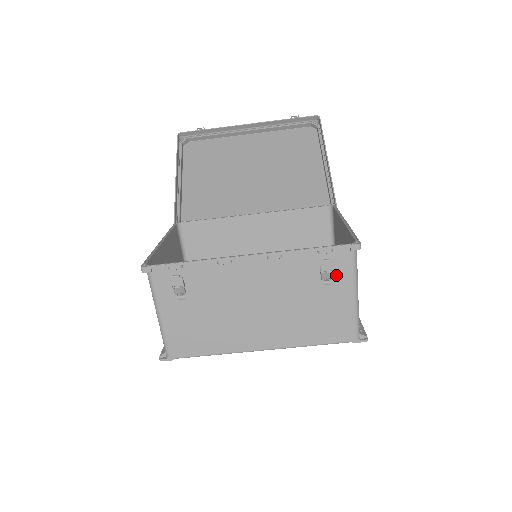
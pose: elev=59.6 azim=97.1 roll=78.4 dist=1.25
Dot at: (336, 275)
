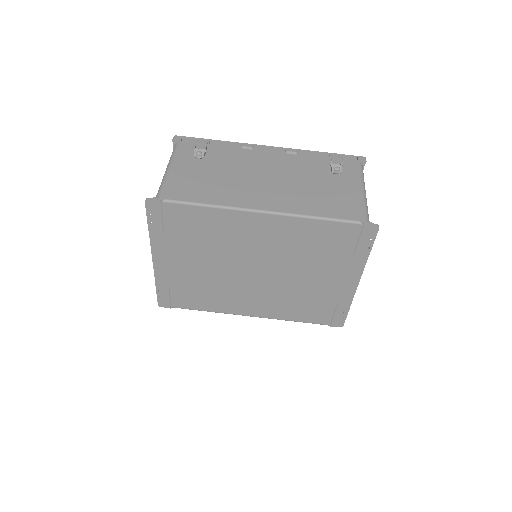
Dot at: (345, 173)
